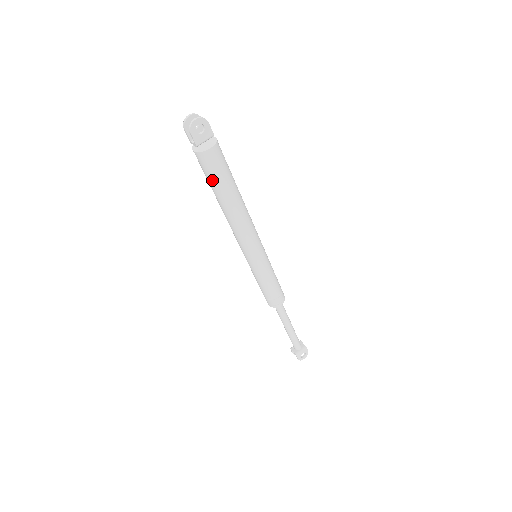
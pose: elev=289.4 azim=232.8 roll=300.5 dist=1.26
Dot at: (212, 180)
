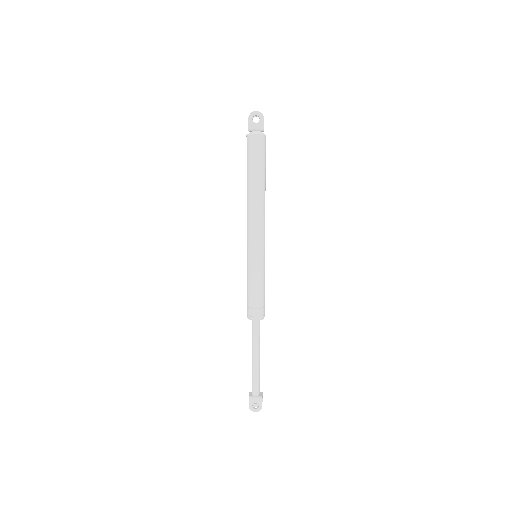
Dot at: (248, 162)
